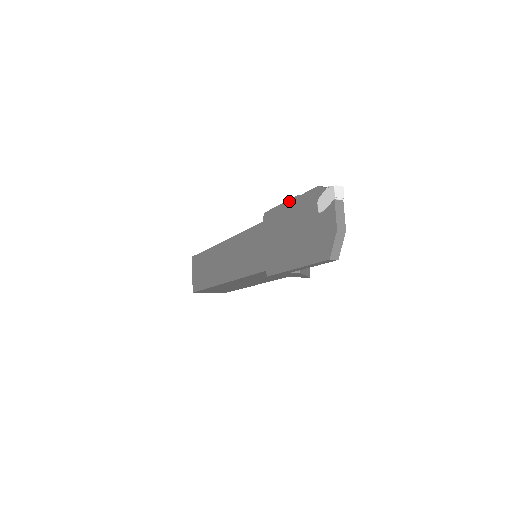
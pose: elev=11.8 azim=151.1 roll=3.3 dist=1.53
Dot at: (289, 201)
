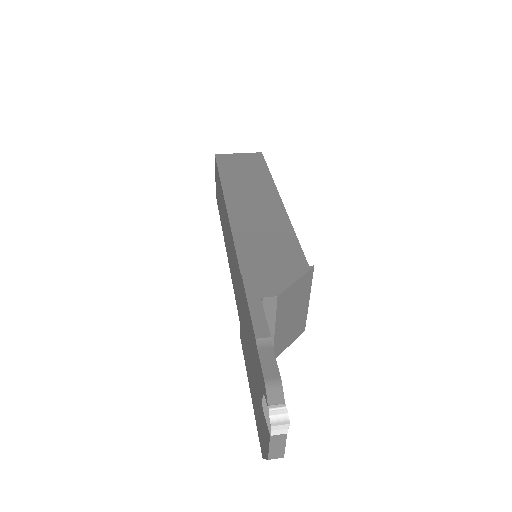
Dot at: (251, 323)
